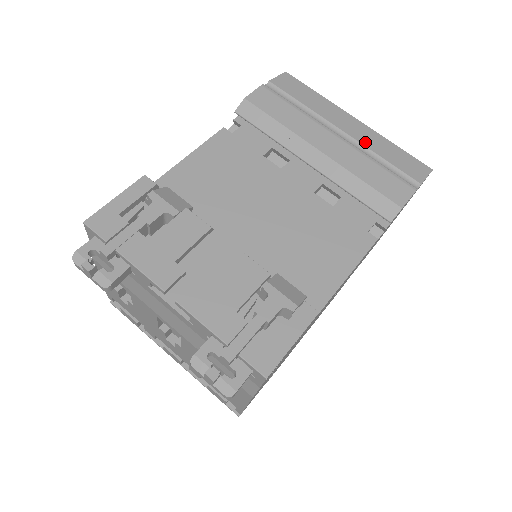
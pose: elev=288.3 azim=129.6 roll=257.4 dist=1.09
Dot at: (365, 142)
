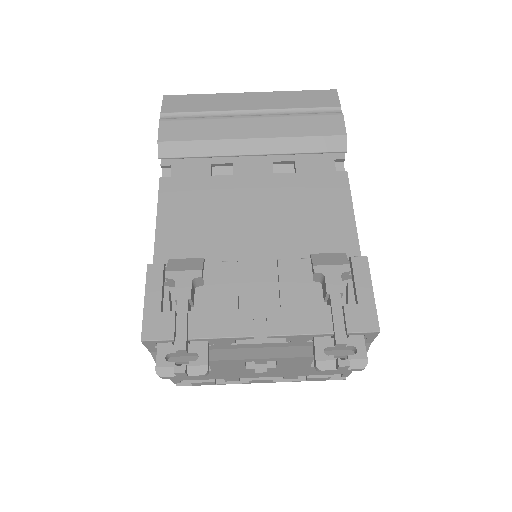
Dot at: (275, 106)
